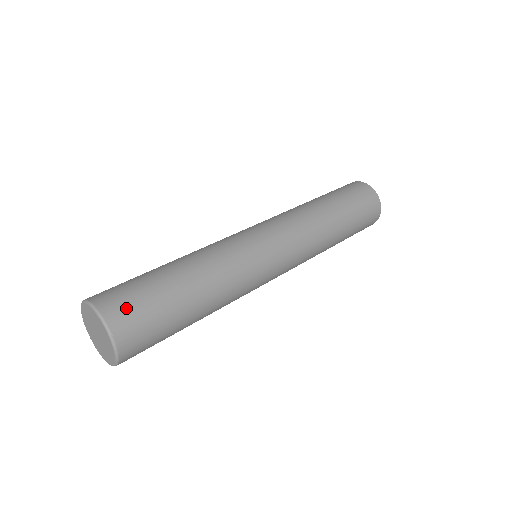
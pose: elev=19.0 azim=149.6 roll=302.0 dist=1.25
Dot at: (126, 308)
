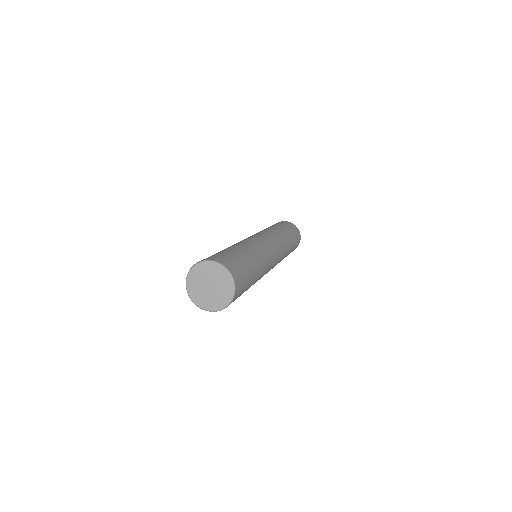
Dot at: (238, 272)
